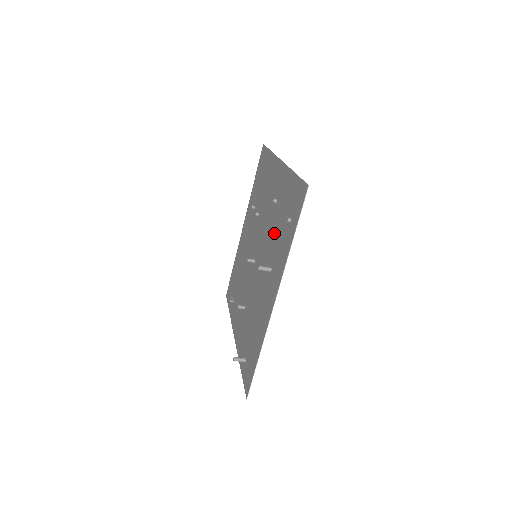
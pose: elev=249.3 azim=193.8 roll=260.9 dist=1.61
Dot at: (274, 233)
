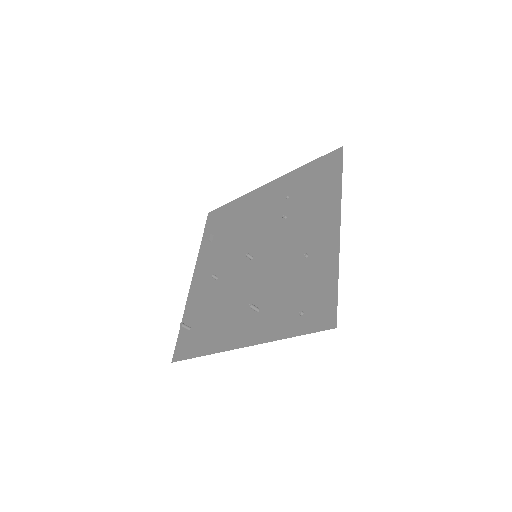
Dot at: (283, 284)
